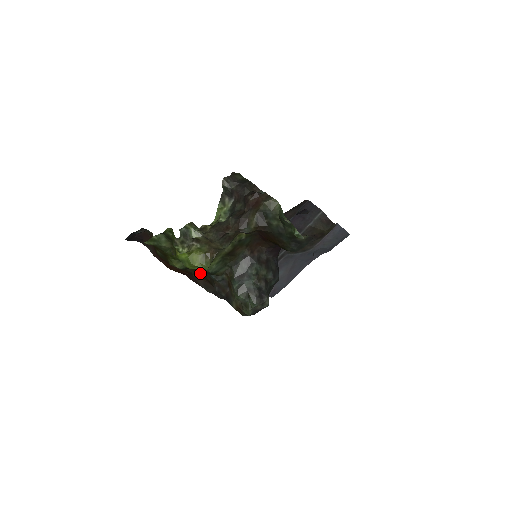
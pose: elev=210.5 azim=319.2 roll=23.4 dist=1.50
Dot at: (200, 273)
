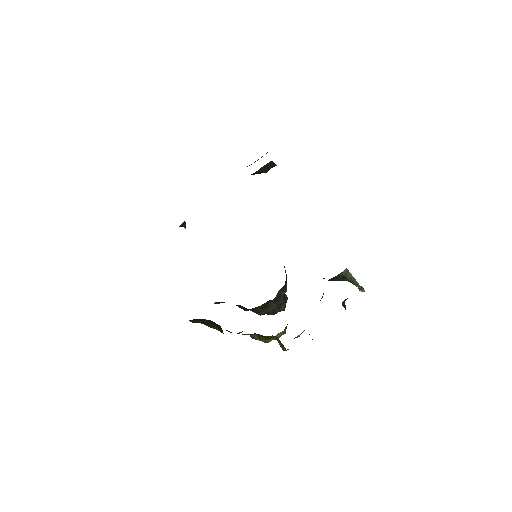
Dot at: occluded
